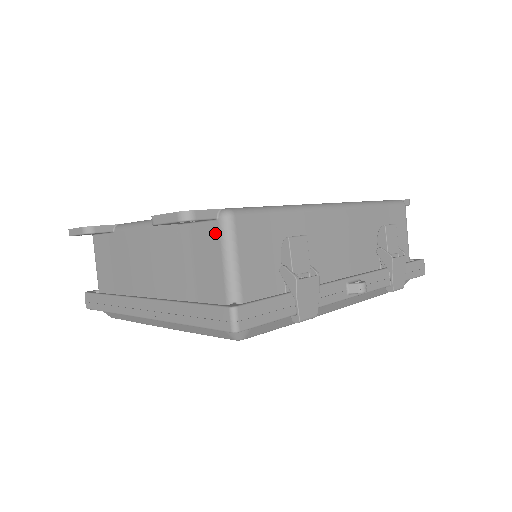
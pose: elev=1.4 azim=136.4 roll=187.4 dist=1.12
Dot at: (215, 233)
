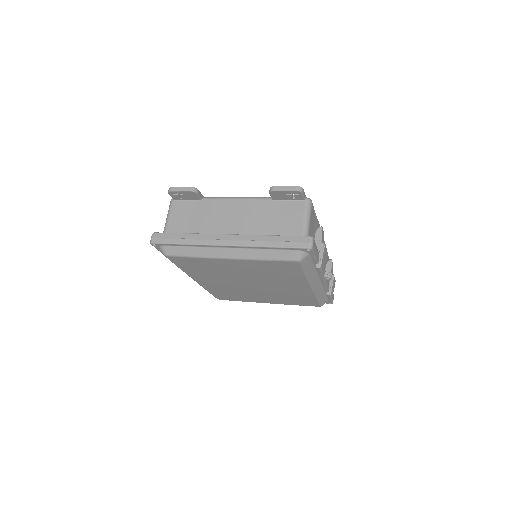
Dot at: (301, 206)
